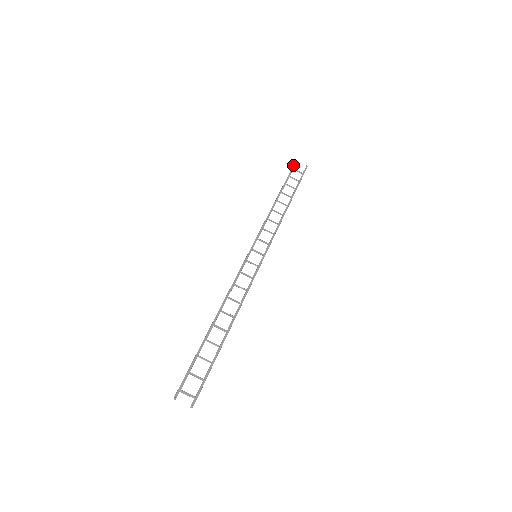
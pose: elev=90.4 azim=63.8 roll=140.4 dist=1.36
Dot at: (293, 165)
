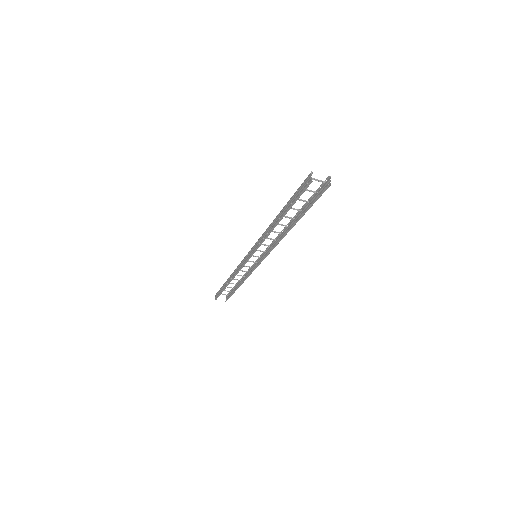
Dot at: (304, 188)
